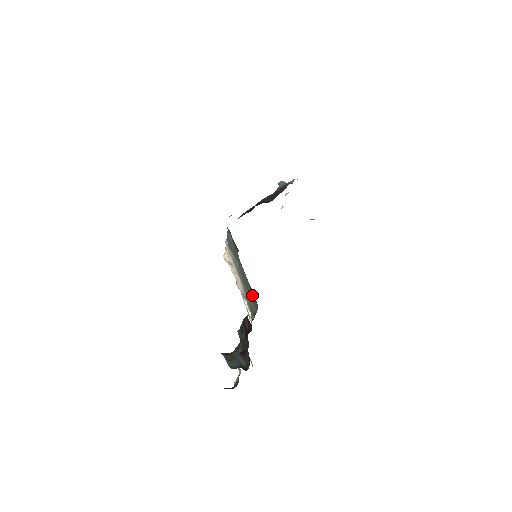
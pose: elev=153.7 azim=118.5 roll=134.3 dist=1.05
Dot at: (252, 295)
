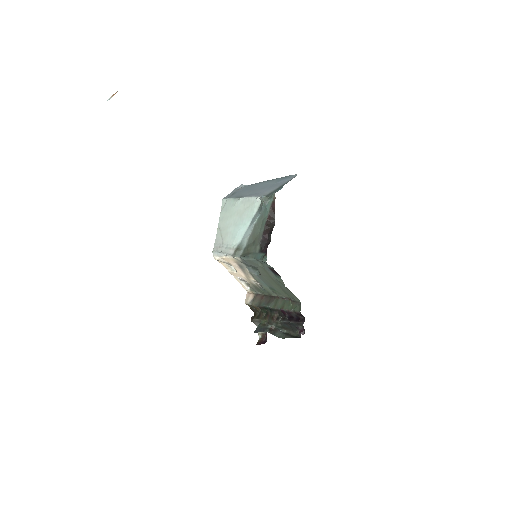
Dot at: (280, 291)
